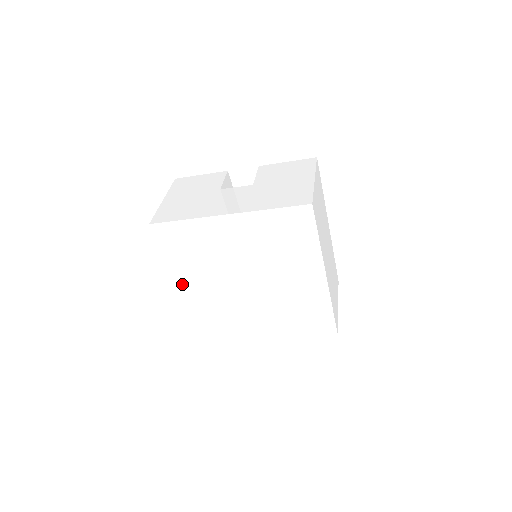
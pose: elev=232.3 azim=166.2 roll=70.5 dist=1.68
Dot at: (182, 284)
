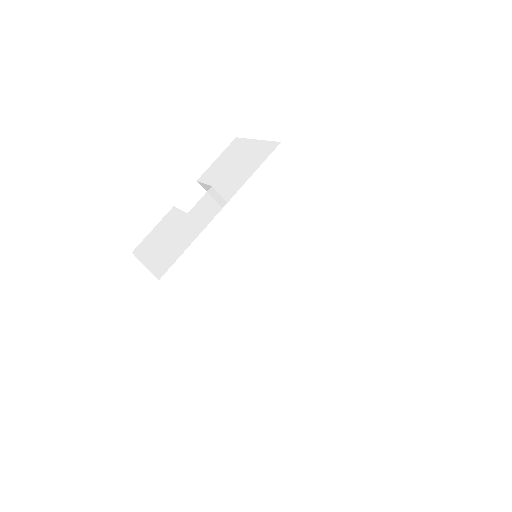
Dot at: (224, 325)
